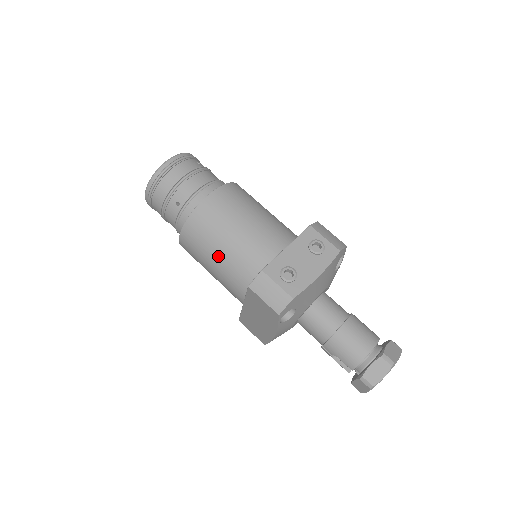
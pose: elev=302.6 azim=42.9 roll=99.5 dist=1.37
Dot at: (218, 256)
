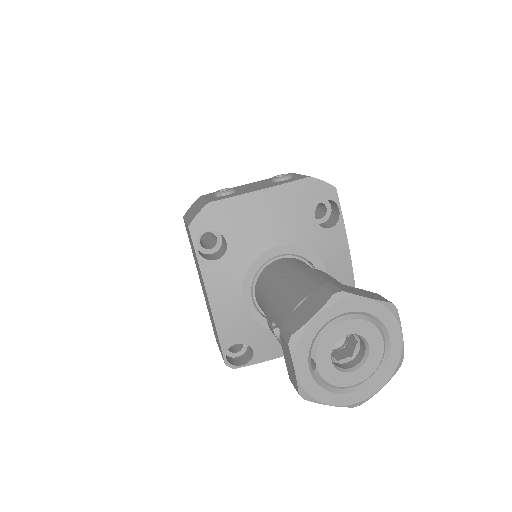
Dot at: (201, 236)
